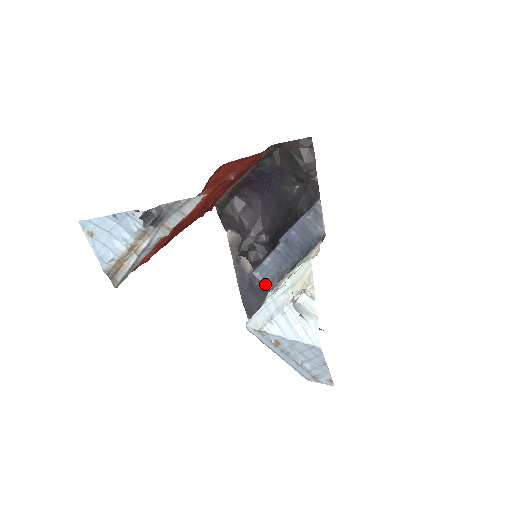
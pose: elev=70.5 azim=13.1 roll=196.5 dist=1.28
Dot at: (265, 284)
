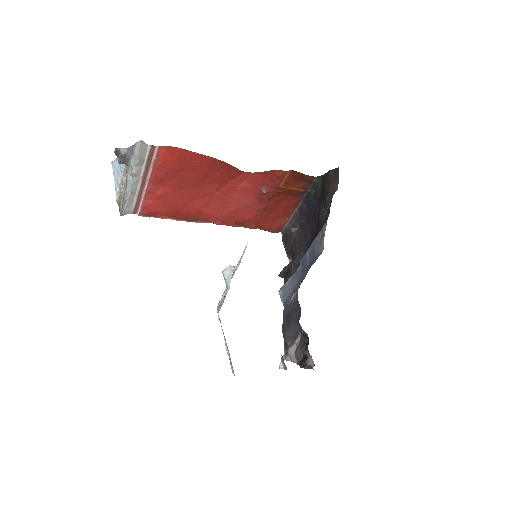
Dot at: (283, 303)
